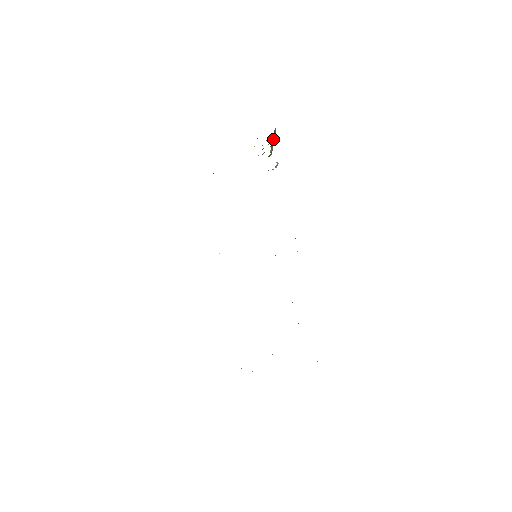
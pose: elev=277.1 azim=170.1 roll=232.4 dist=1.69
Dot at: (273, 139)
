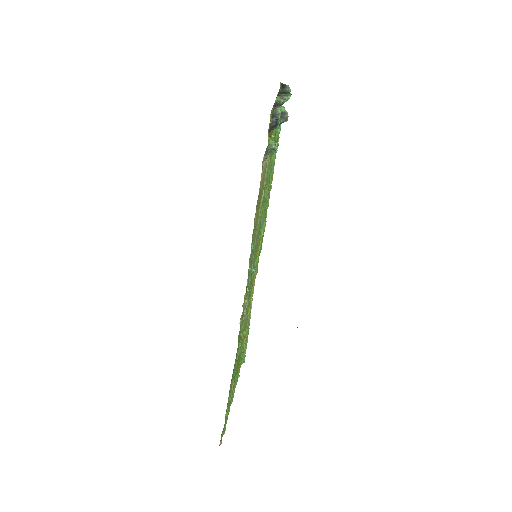
Dot at: (280, 103)
